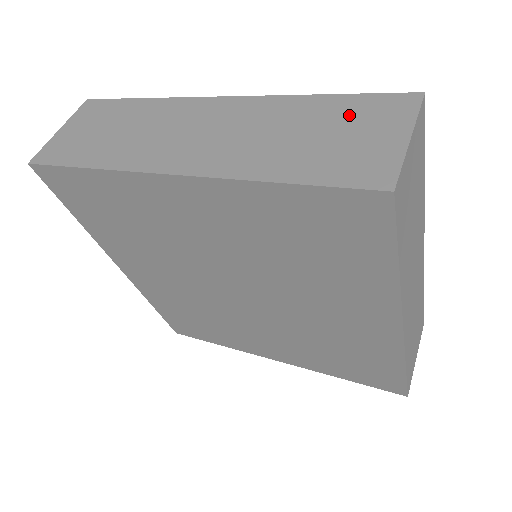
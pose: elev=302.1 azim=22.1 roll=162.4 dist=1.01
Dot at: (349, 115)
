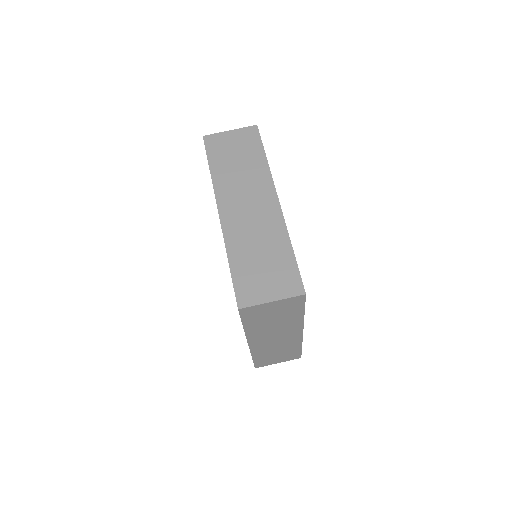
Dot at: (280, 269)
